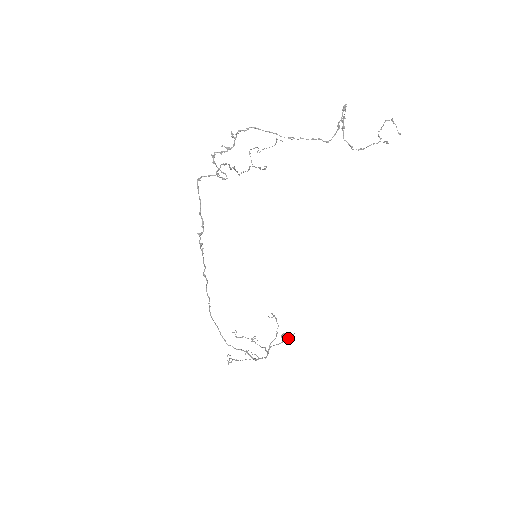
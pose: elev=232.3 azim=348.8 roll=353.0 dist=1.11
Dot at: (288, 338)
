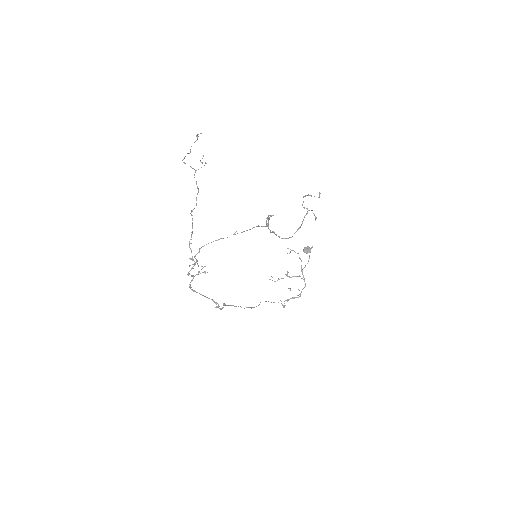
Dot at: (309, 250)
